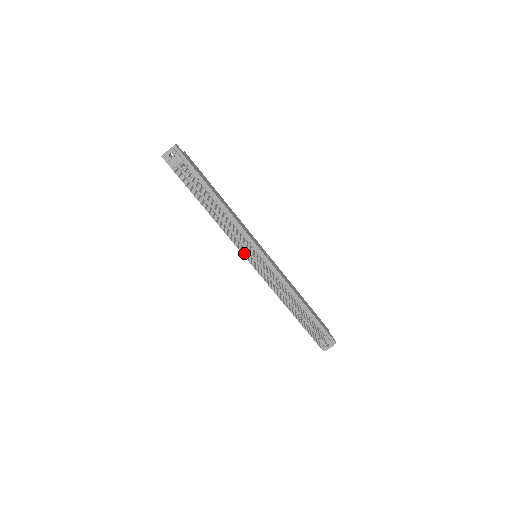
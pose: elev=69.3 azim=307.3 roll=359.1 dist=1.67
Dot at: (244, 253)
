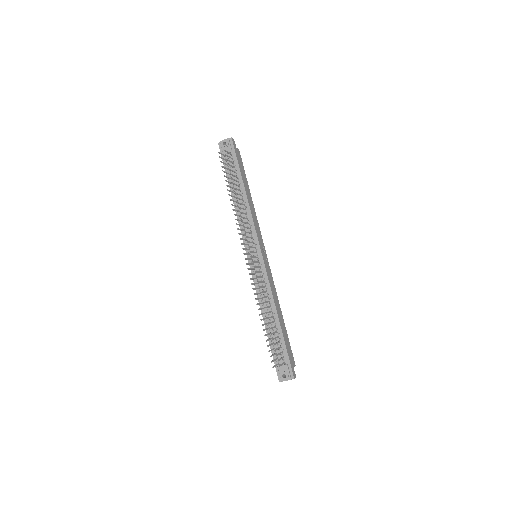
Dot at: (244, 243)
